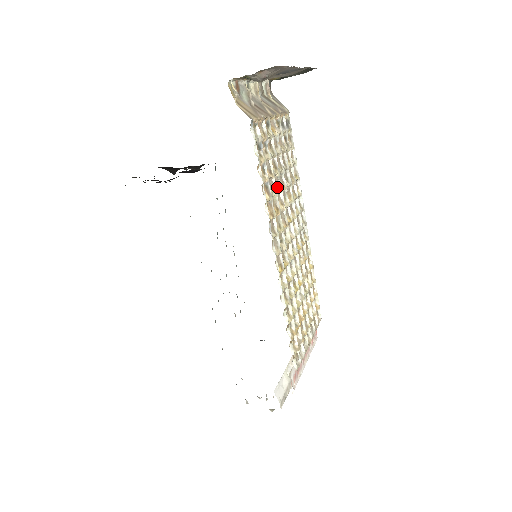
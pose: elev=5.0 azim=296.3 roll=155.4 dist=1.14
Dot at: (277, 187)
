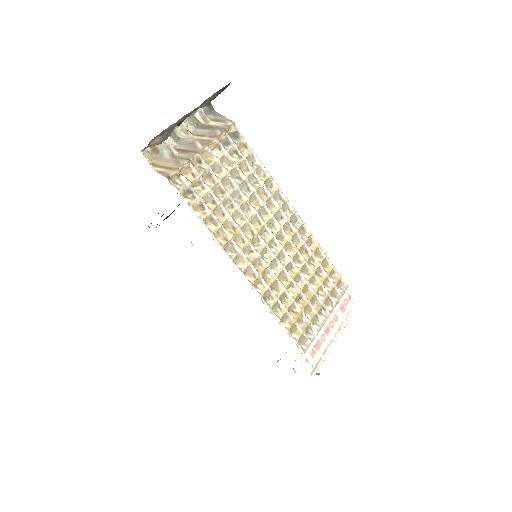
Dot at: (231, 208)
